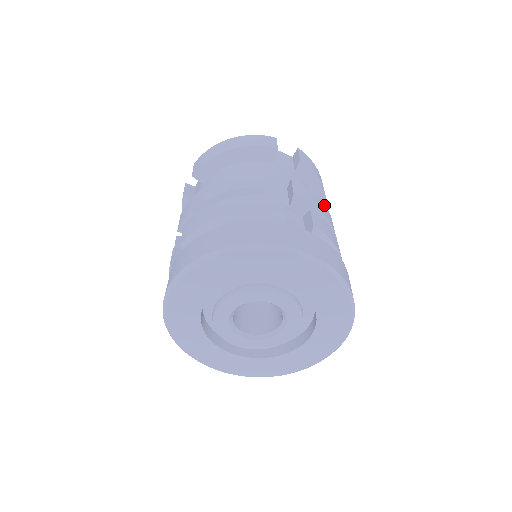
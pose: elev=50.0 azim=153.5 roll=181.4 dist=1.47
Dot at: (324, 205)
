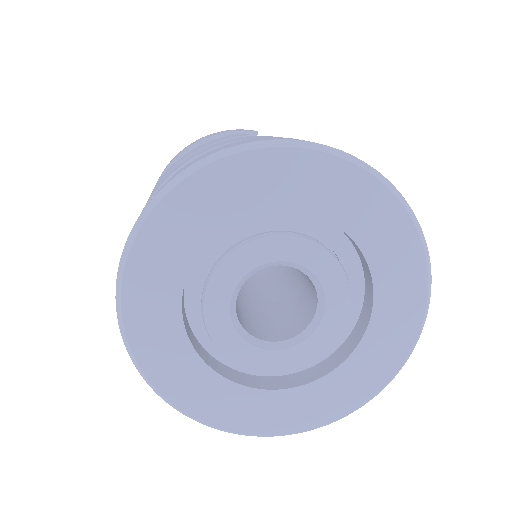
Dot at: occluded
